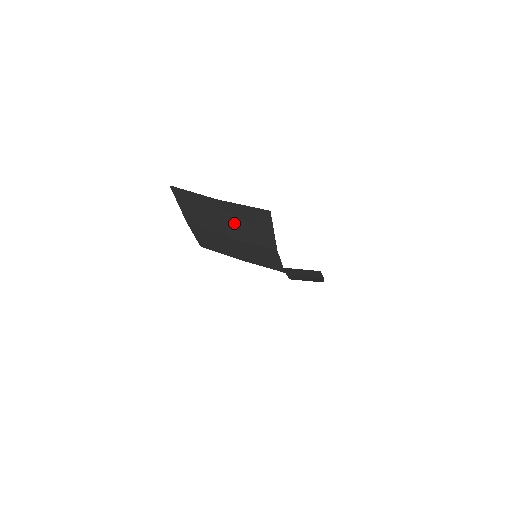
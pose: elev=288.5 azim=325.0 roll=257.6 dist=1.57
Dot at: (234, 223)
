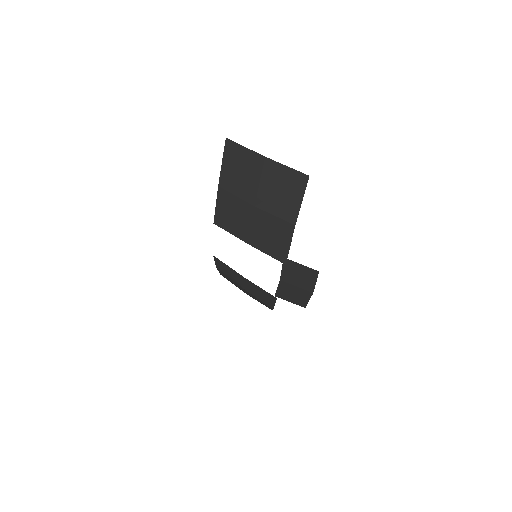
Dot at: (268, 188)
